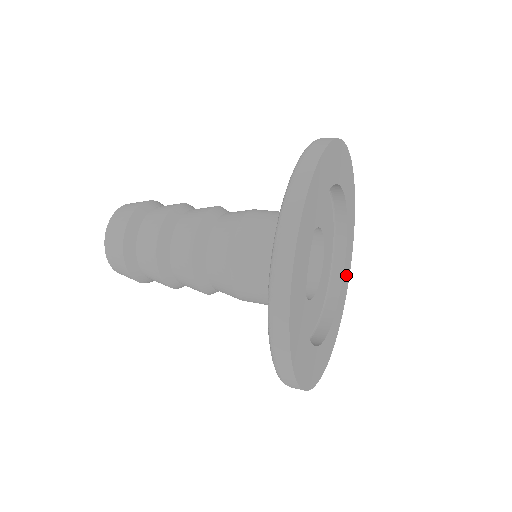
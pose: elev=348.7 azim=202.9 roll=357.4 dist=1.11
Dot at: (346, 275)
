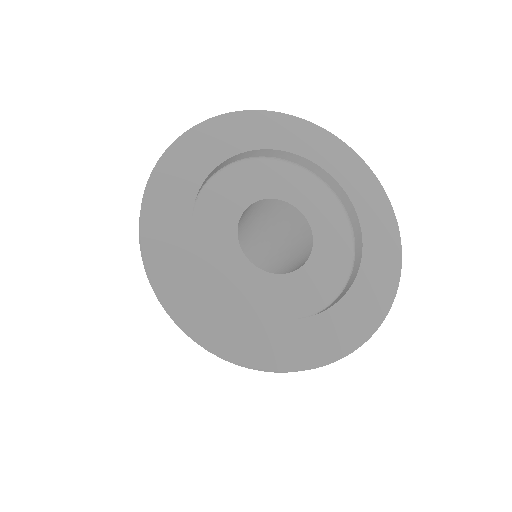
Dot at: (381, 257)
